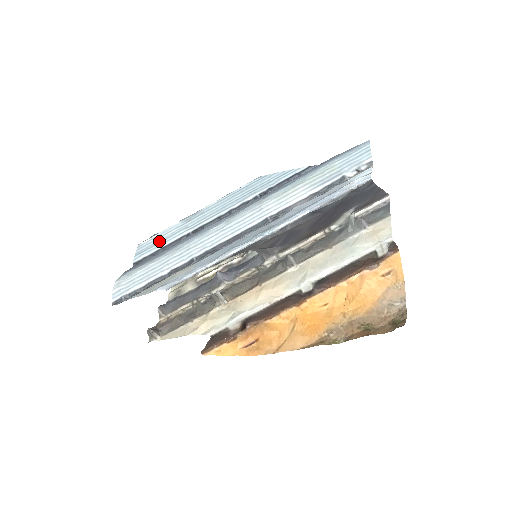
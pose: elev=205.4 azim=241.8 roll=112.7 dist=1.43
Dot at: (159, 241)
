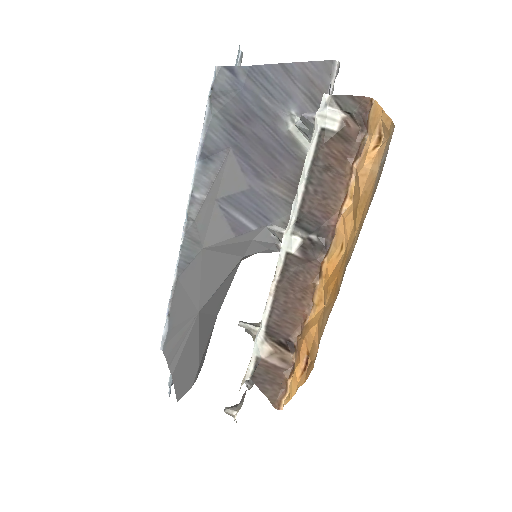
Dot at: occluded
